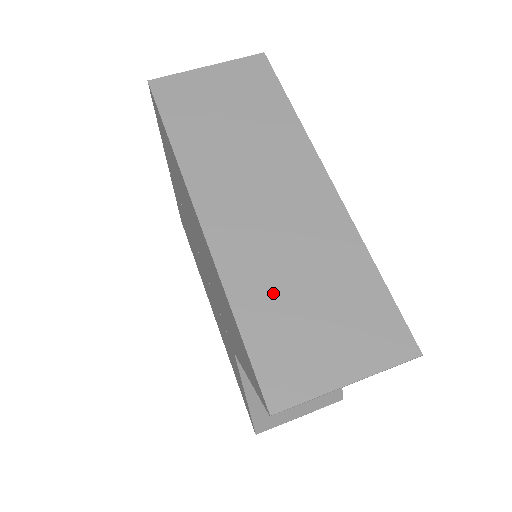
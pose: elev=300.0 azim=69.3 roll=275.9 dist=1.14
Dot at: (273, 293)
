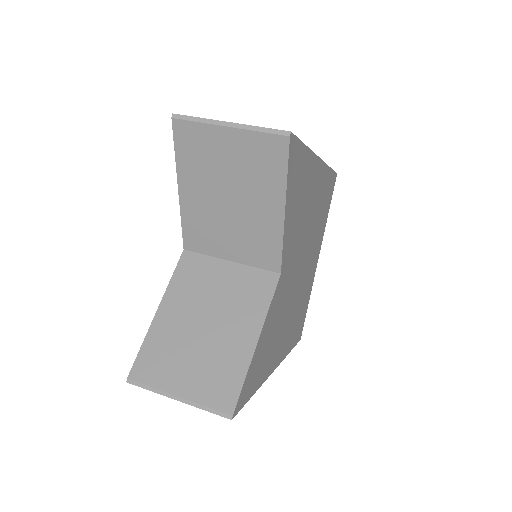
Dot at: occluded
